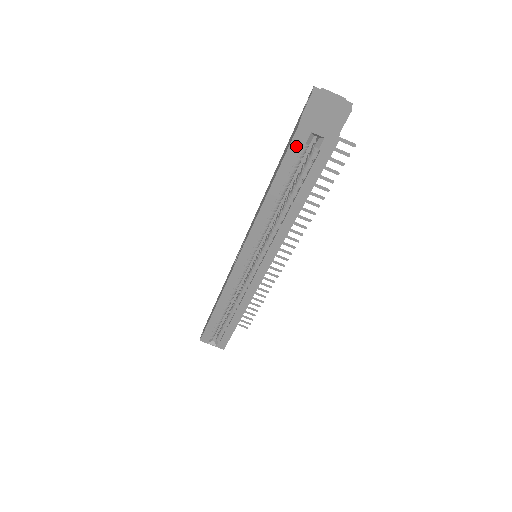
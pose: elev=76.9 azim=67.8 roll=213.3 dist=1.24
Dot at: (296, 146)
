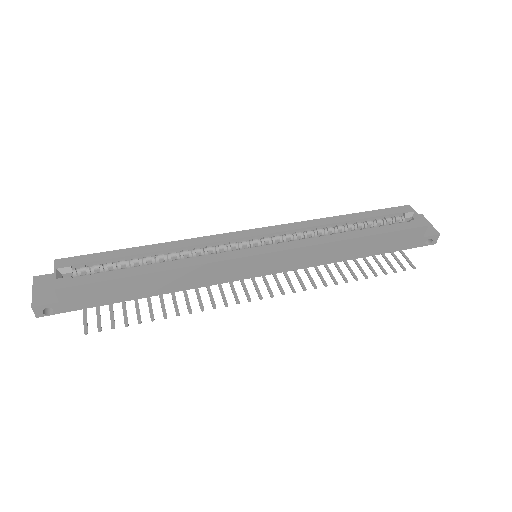
Dot at: (397, 210)
